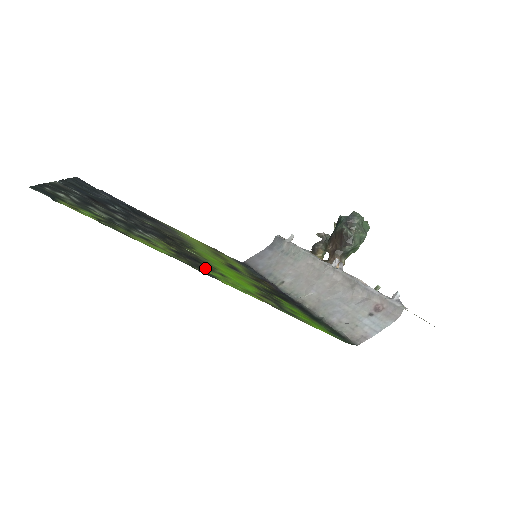
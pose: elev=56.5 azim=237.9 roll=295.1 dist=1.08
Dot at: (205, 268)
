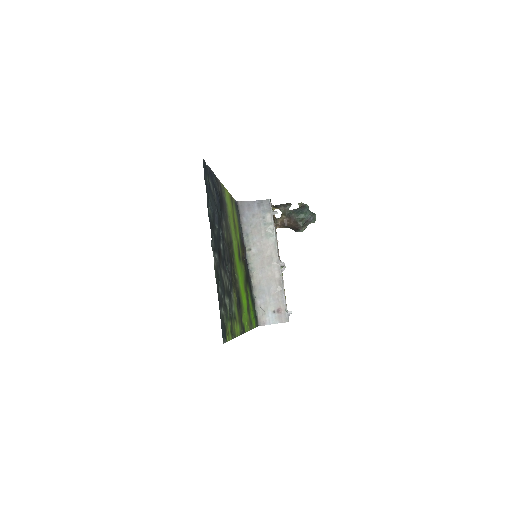
Dot at: (242, 314)
